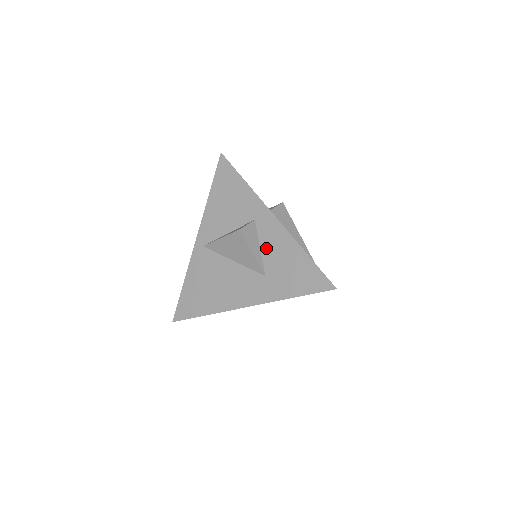
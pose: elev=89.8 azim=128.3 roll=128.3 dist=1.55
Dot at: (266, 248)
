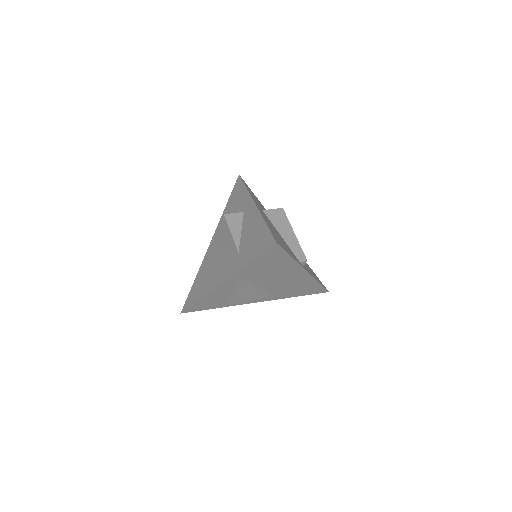
Dot at: (244, 230)
